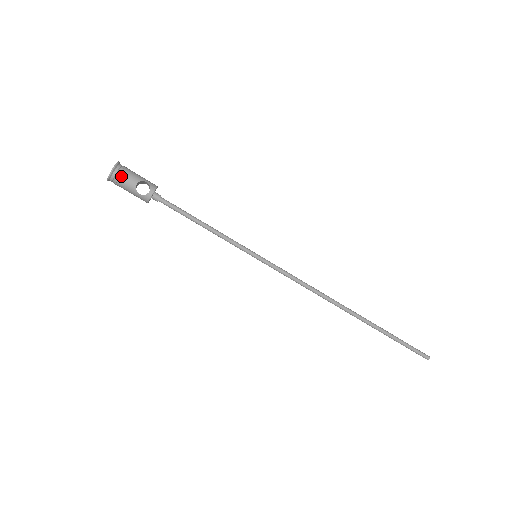
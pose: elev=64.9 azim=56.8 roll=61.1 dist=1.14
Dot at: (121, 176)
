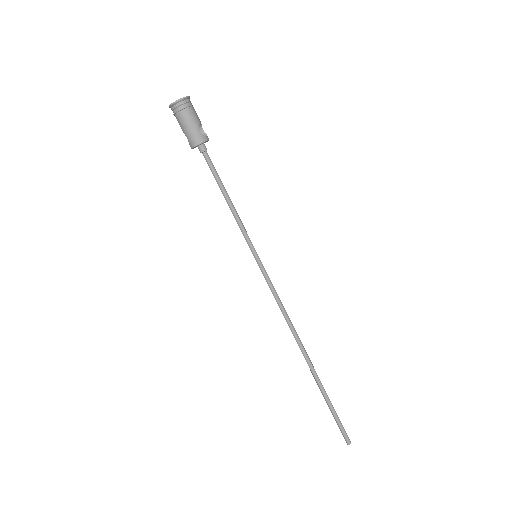
Dot at: (192, 107)
